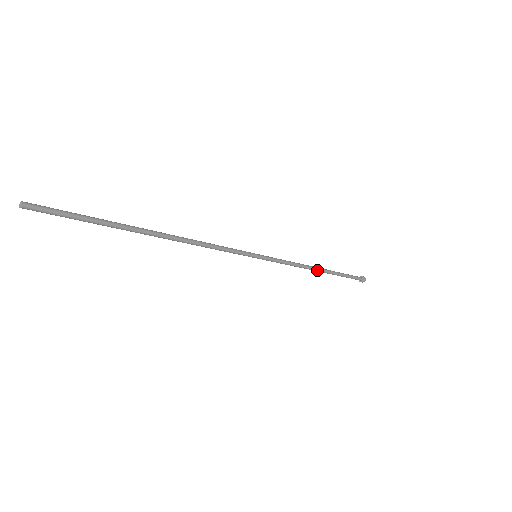
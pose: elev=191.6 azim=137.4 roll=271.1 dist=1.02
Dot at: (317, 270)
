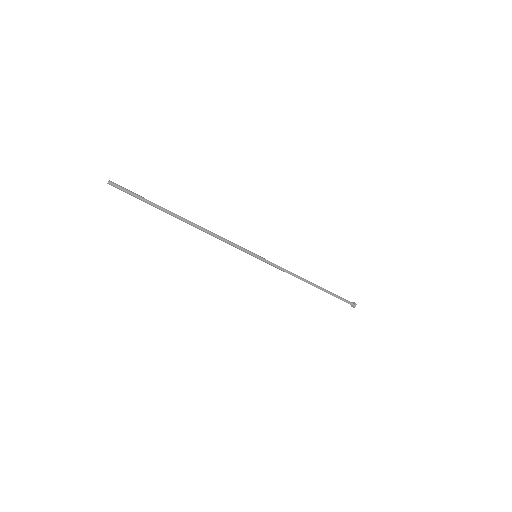
Dot at: (308, 283)
